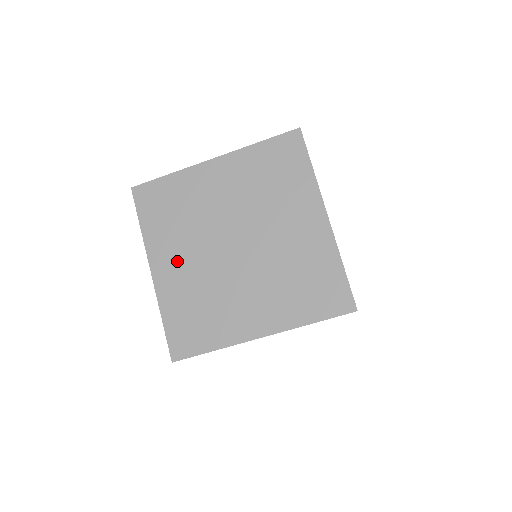
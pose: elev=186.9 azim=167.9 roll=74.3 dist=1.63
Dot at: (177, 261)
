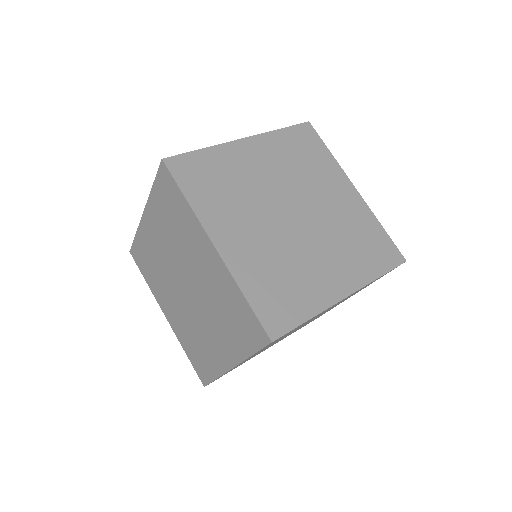
Dot at: (241, 232)
